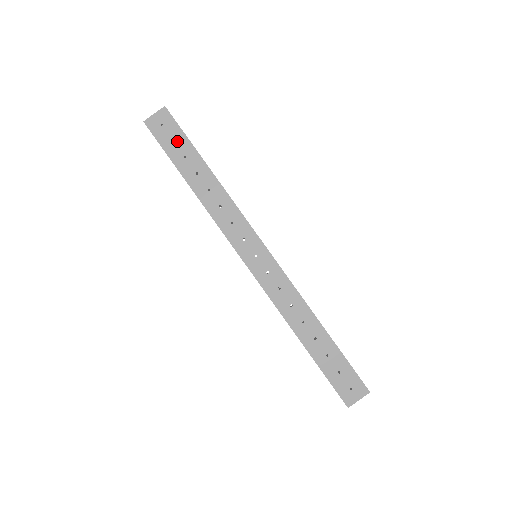
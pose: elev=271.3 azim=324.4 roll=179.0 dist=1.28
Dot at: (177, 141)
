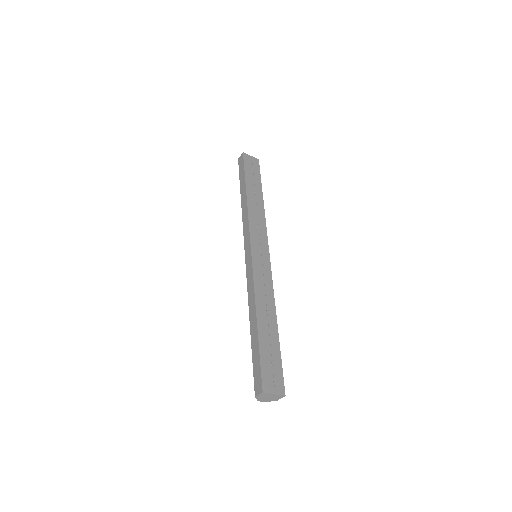
Dot at: (254, 173)
